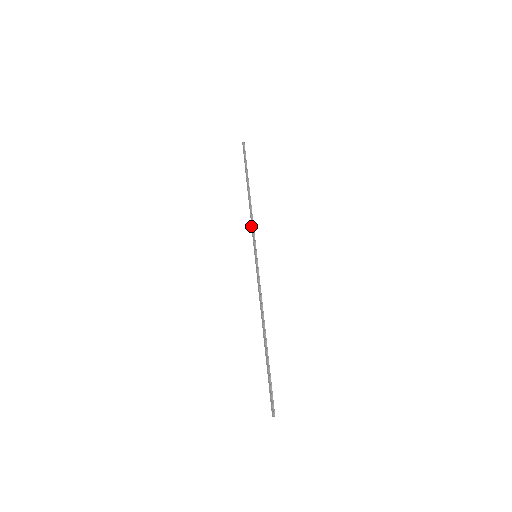
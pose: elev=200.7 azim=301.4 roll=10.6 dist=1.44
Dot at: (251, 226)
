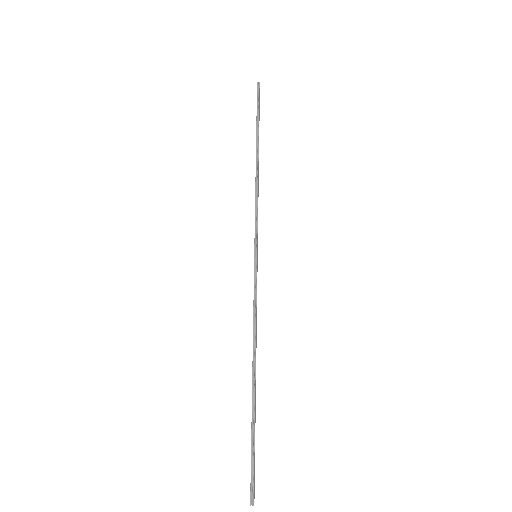
Dot at: (255, 211)
